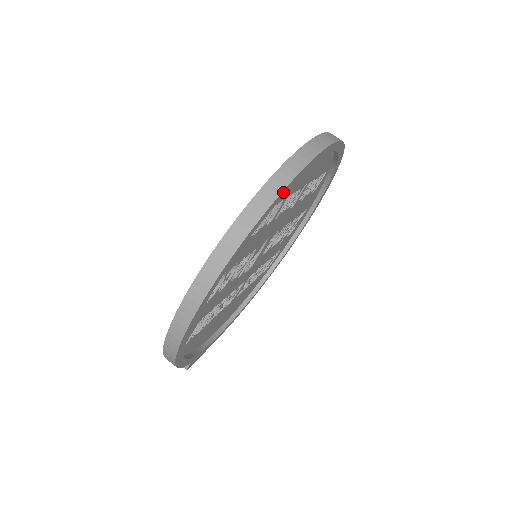
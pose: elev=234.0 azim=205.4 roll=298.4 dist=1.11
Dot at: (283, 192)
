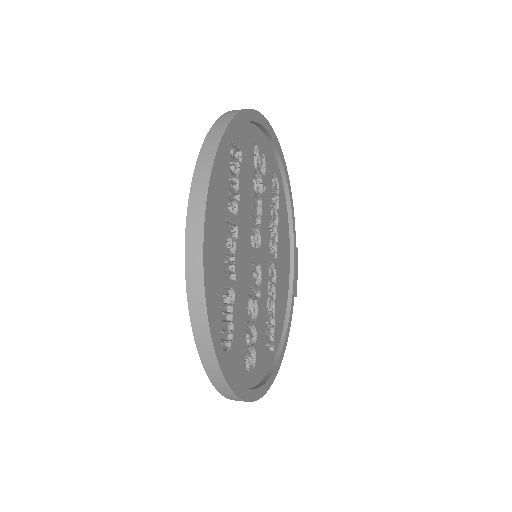
Dot at: (215, 344)
